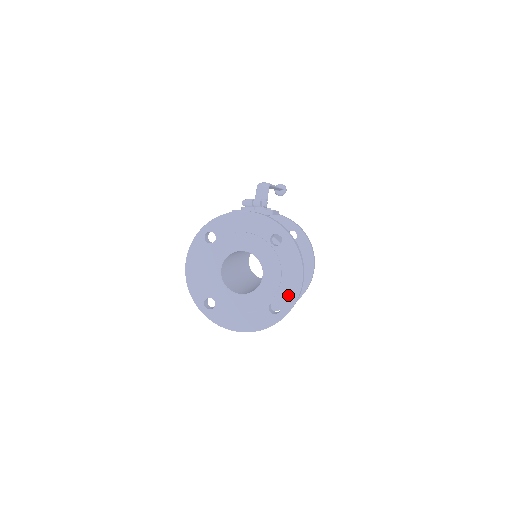
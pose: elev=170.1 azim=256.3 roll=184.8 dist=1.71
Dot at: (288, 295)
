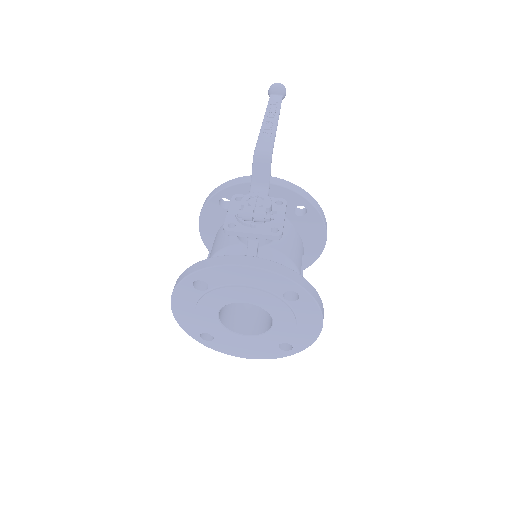
Dot at: (303, 340)
